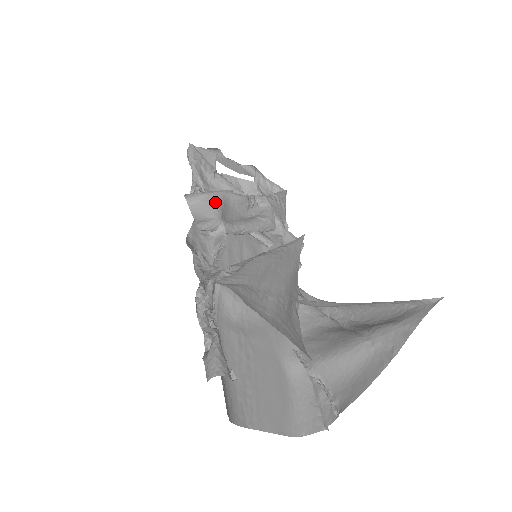
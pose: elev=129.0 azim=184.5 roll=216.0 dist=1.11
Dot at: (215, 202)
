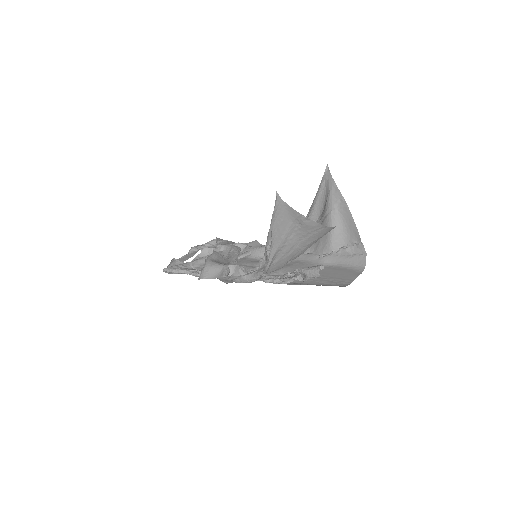
Dot at: (213, 264)
